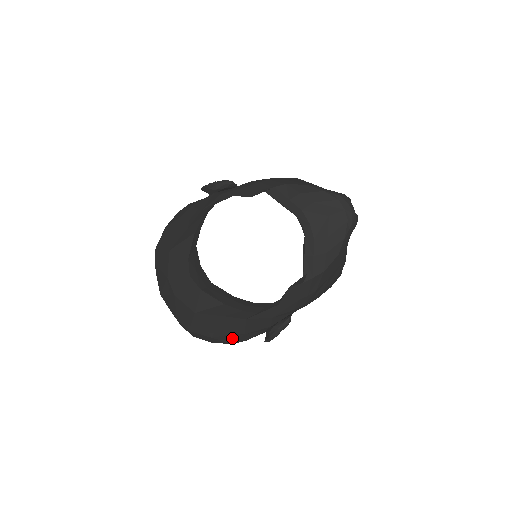
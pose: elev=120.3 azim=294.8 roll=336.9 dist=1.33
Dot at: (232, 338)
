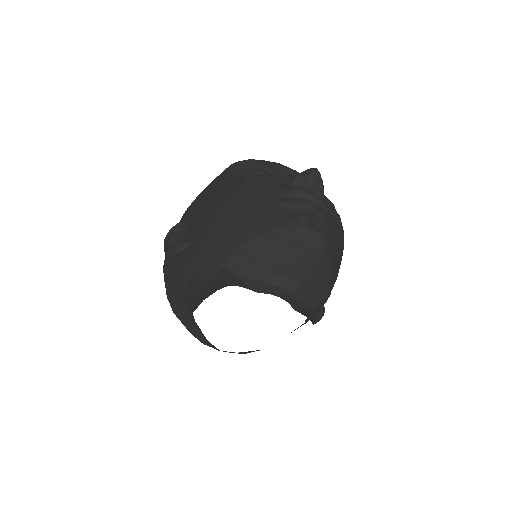
Dot at: occluded
